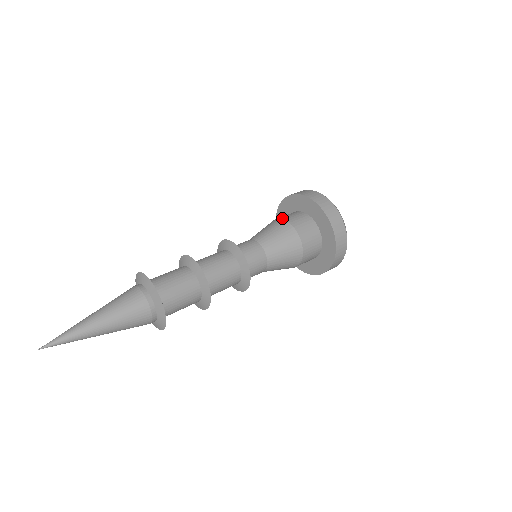
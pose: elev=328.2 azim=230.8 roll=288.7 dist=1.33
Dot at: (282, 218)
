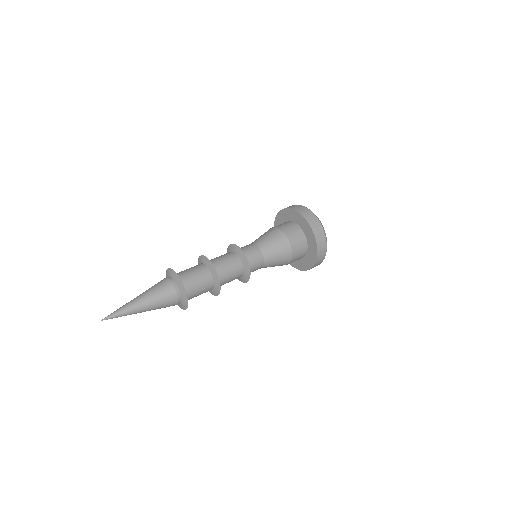
Dot at: occluded
